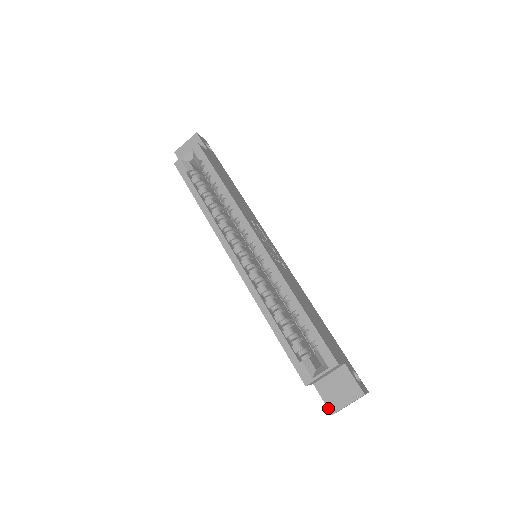
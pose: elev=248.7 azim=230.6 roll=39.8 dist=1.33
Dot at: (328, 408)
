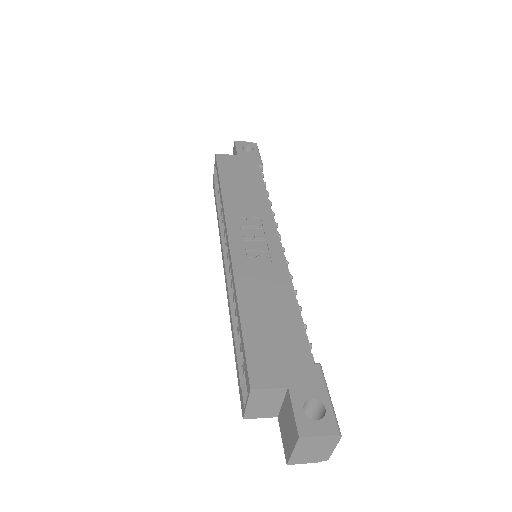
Dot at: occluded
